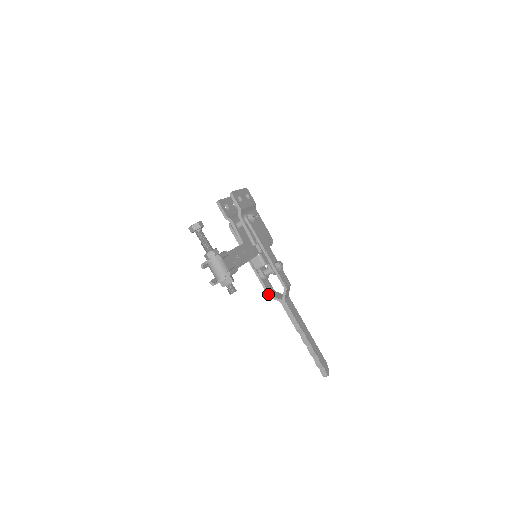
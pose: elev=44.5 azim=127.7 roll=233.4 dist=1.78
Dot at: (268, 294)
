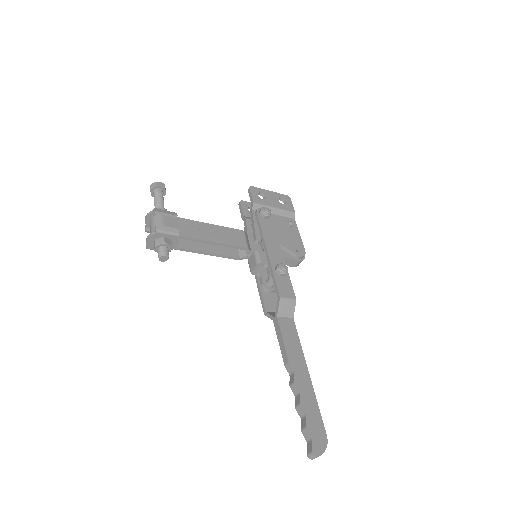
Dot at: (264, 310)
